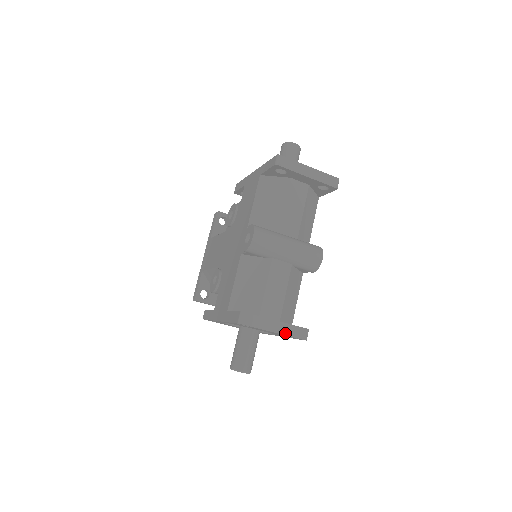
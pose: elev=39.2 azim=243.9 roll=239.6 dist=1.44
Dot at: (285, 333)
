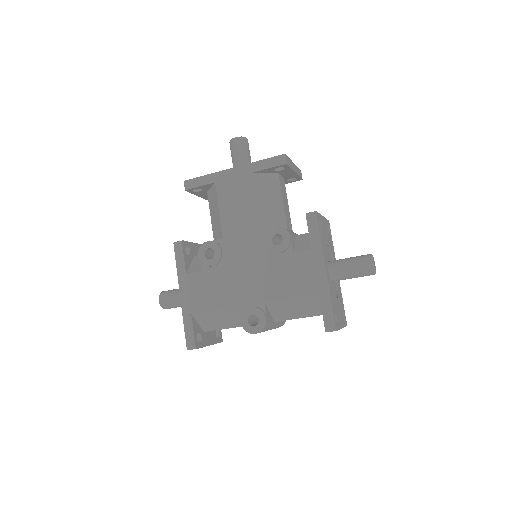
Dot at: occluded
